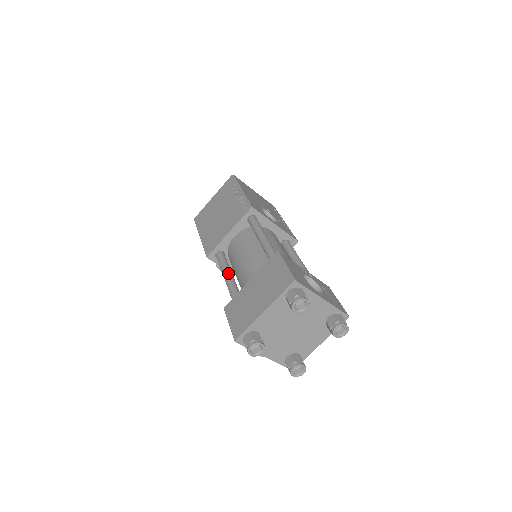
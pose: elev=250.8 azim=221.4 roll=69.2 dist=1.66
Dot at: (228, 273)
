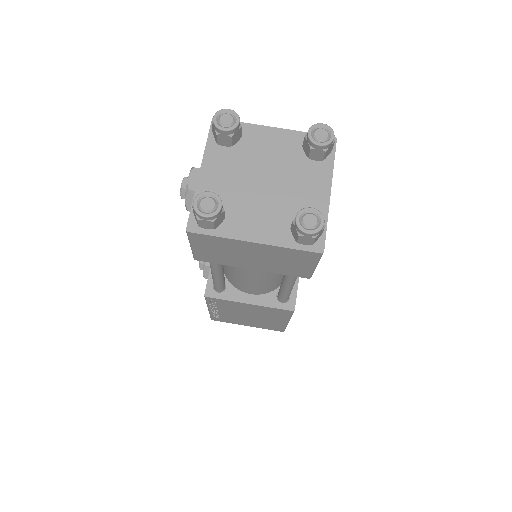
Dot at: occluded
